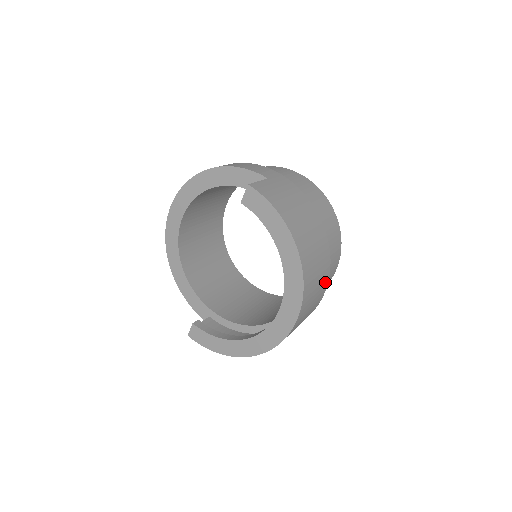
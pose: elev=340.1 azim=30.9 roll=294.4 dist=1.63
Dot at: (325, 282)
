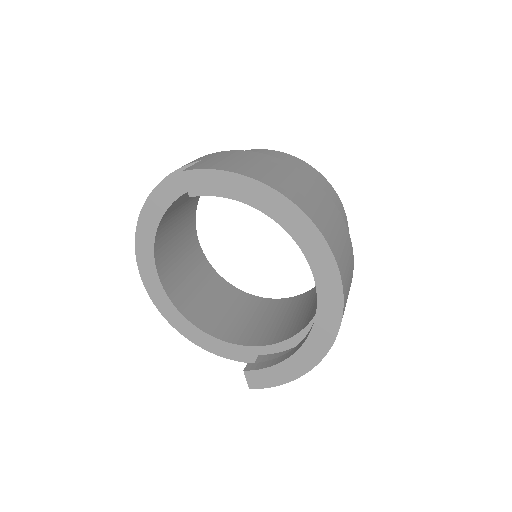
Dot at: (339, 219)
